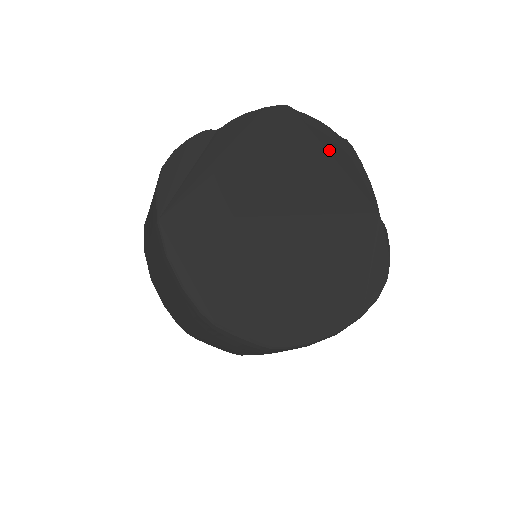
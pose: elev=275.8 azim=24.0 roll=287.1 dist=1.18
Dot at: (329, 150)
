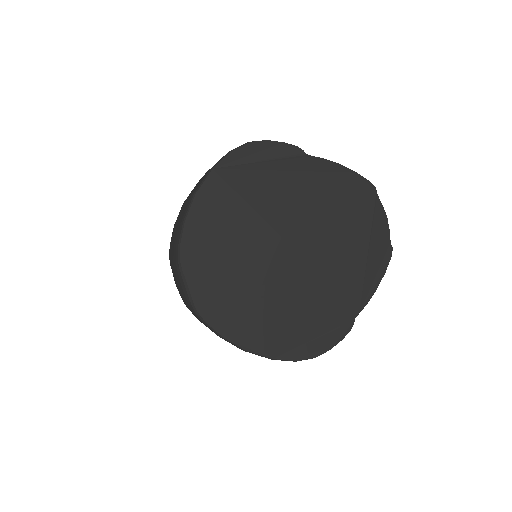
Dot at: (371, 241)
